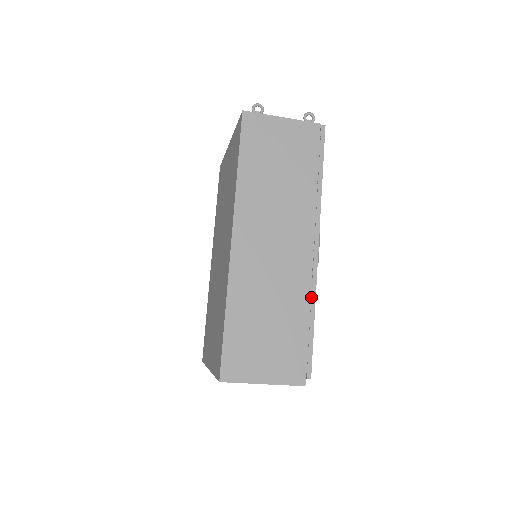
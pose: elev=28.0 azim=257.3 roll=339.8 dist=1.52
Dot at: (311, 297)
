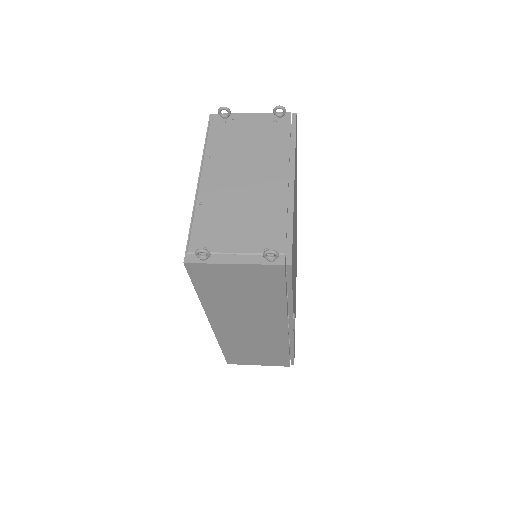
Dot at: (289, 343)
